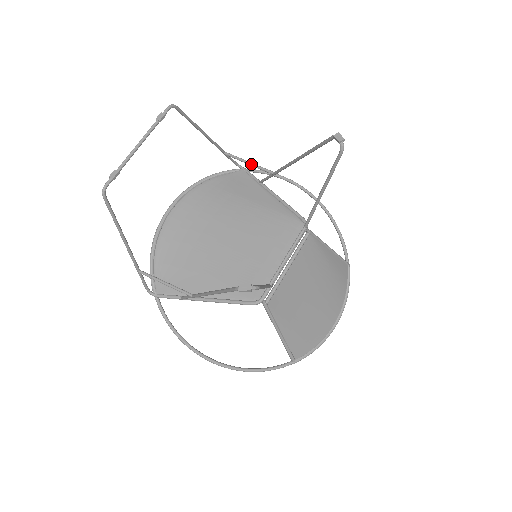
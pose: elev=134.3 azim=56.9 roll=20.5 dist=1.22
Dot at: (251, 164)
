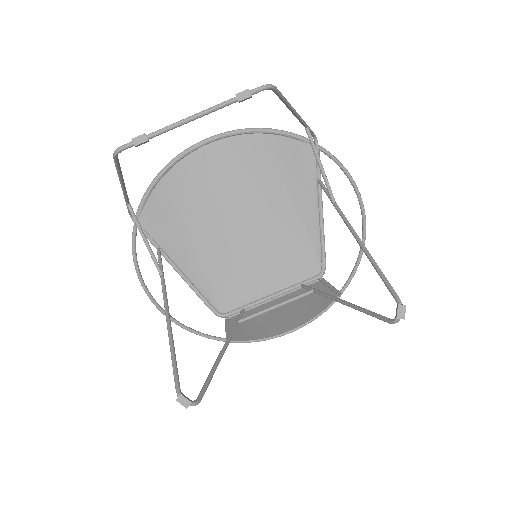
Dot at: (321, 170)
